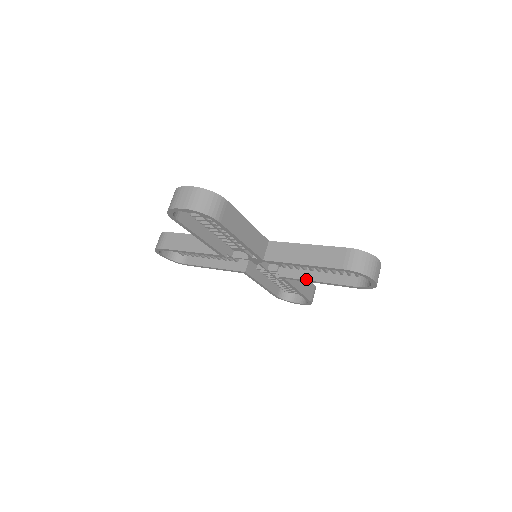
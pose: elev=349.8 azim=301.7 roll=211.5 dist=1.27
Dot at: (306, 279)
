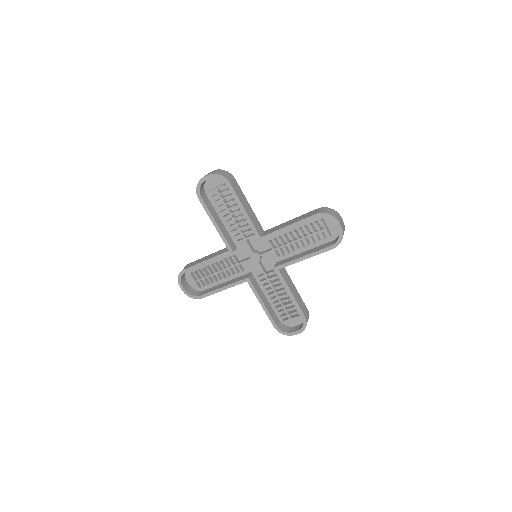
Dot at: (294, 259)
